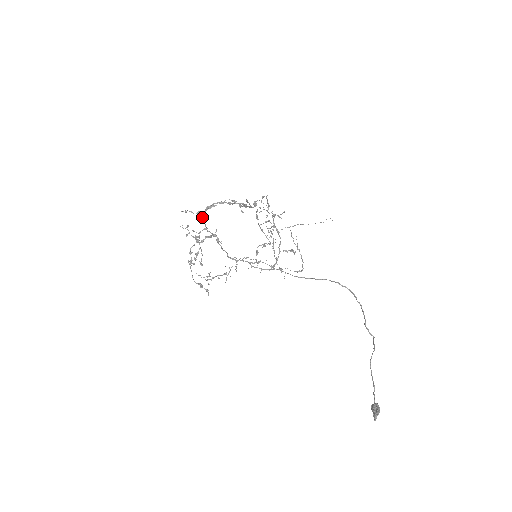
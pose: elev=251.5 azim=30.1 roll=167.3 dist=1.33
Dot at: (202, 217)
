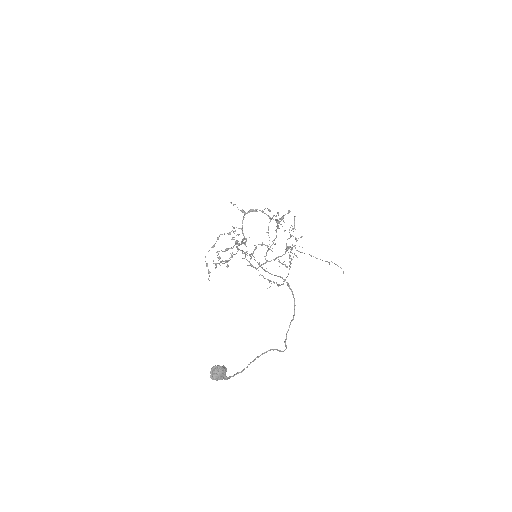
Dot at: (243, 217)
